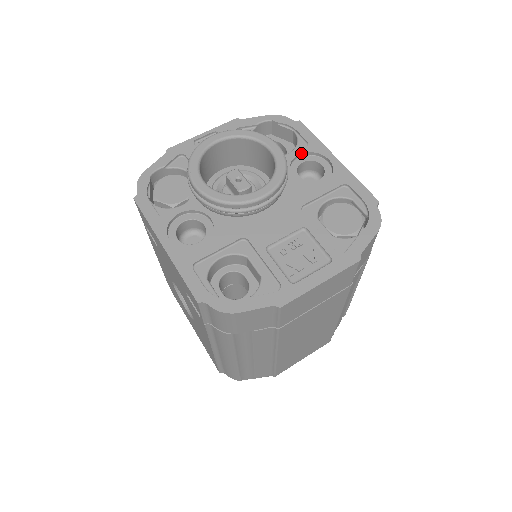
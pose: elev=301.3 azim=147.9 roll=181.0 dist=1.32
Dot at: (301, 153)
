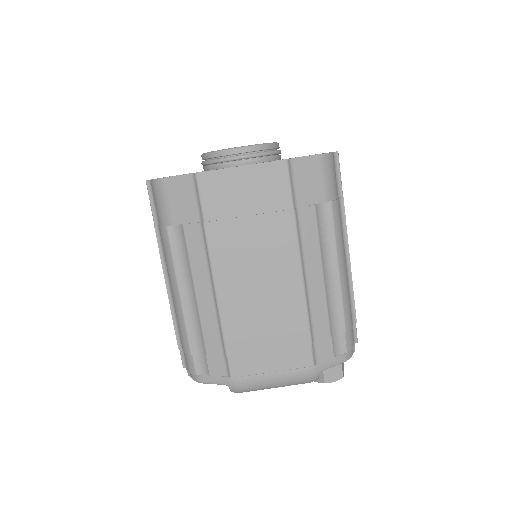
Dot at: occluded
